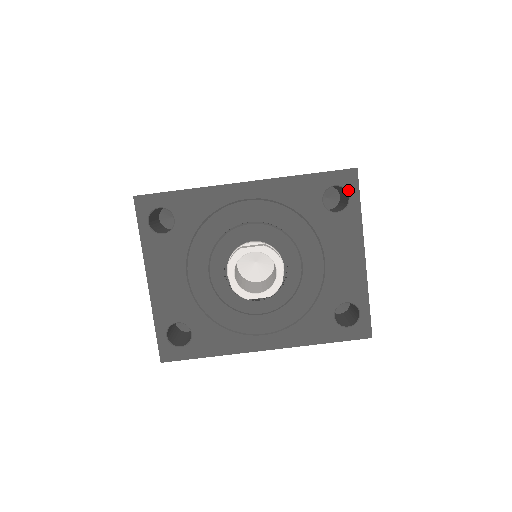
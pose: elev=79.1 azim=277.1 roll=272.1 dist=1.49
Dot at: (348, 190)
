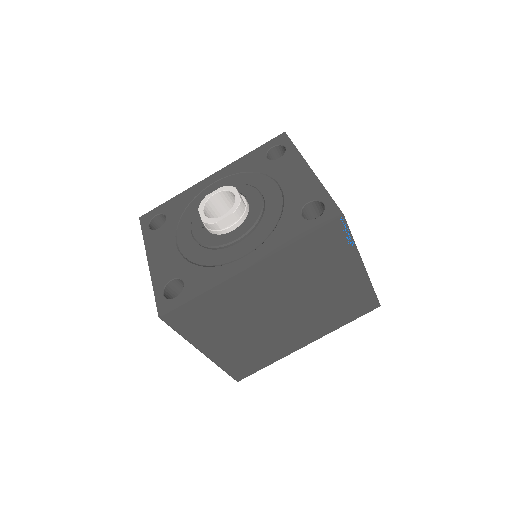
Dot at: (283, 144)
